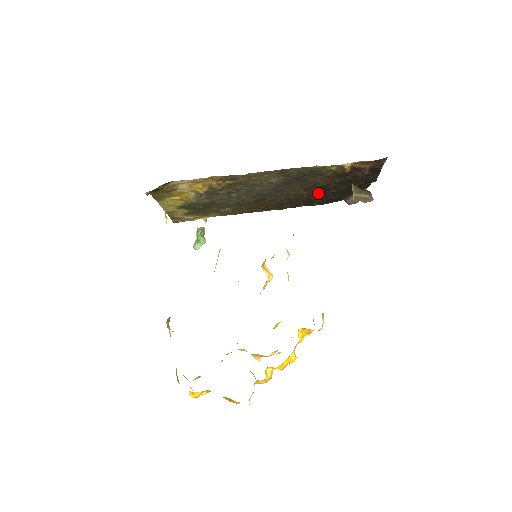
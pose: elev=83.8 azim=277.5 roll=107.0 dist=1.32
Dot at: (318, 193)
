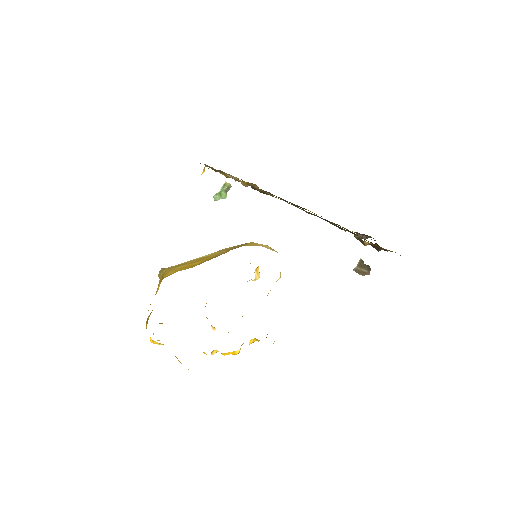
Dot at: occluded
